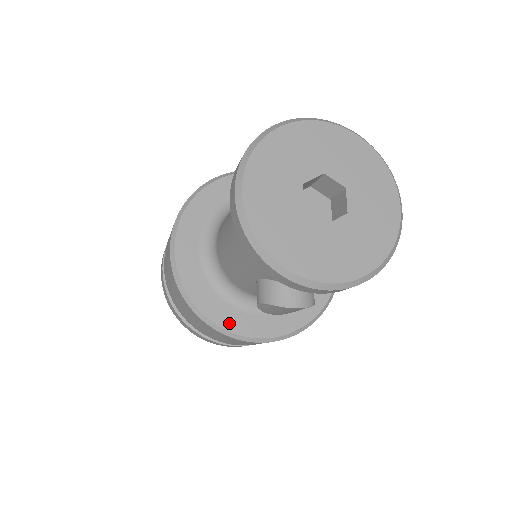
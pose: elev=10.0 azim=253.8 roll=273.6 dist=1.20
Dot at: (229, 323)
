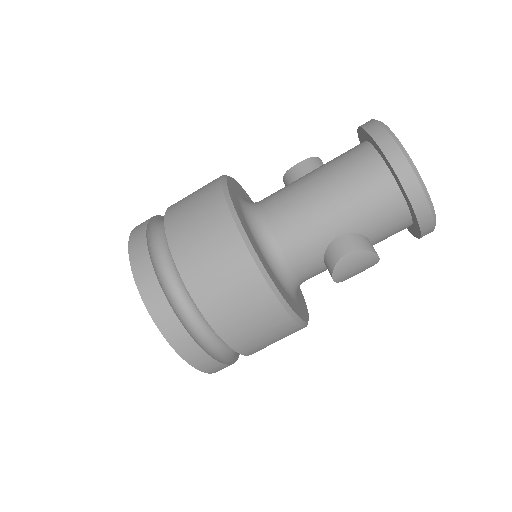
Dot at: (282, 293)
